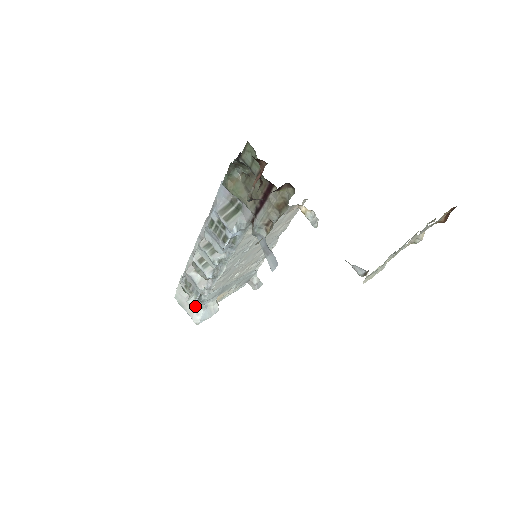
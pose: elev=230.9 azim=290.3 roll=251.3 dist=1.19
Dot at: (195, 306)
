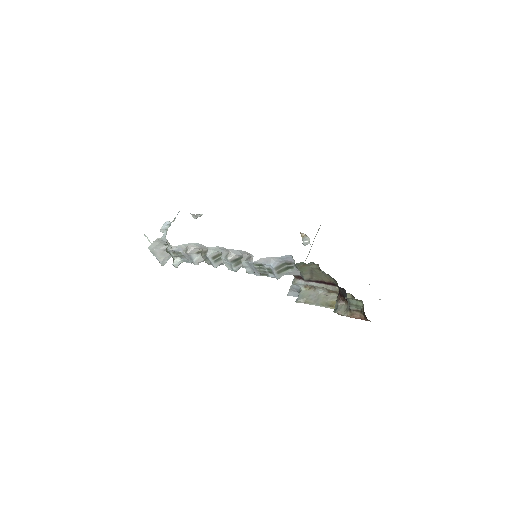
Dot at: (166, 255)
